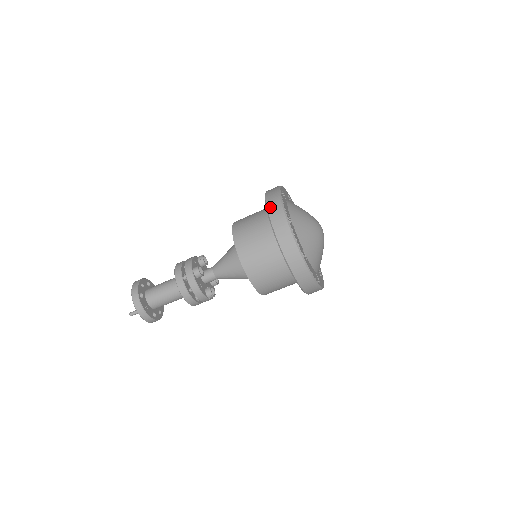
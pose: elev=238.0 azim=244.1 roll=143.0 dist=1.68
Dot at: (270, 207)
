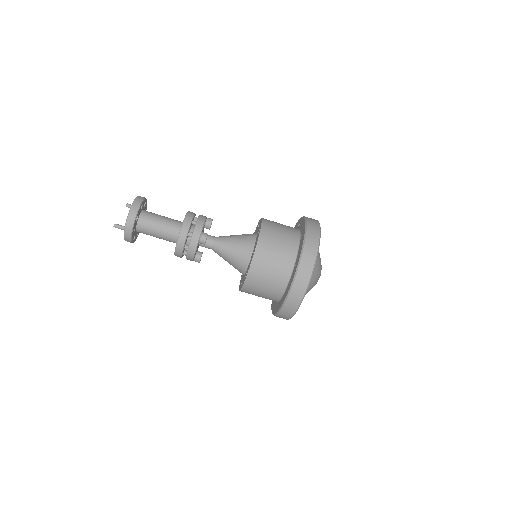
Dot at: (307, 249)
